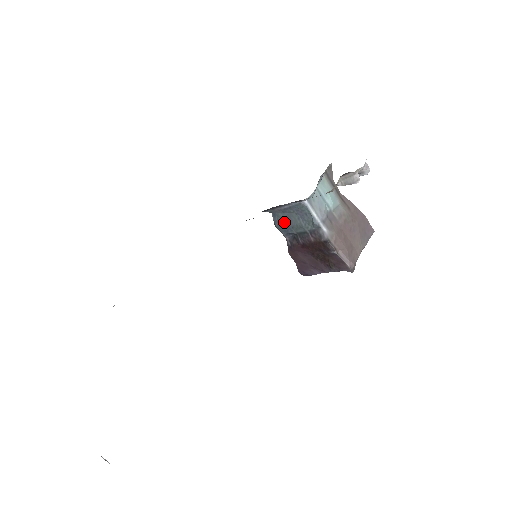
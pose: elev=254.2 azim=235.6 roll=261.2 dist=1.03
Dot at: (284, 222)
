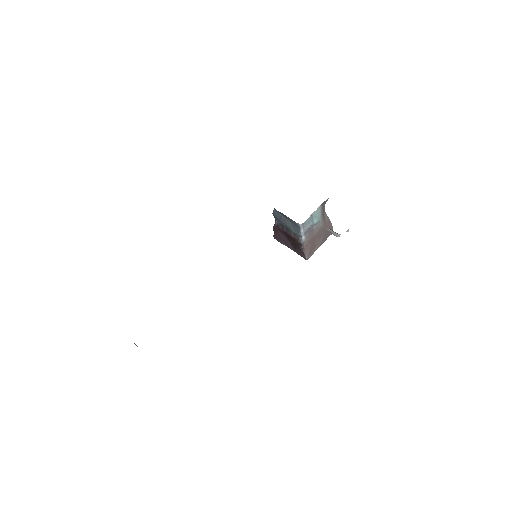
Dot at: (280, 218)
